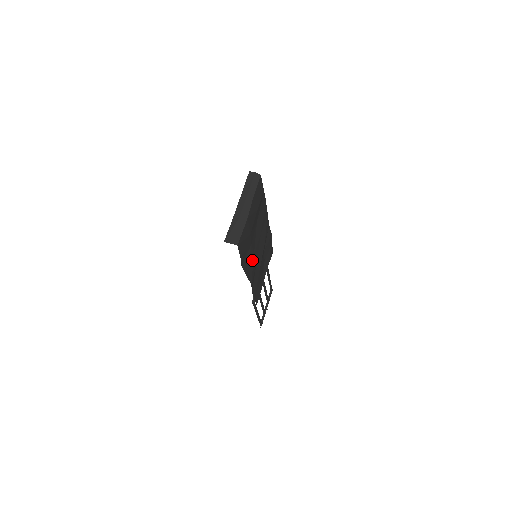
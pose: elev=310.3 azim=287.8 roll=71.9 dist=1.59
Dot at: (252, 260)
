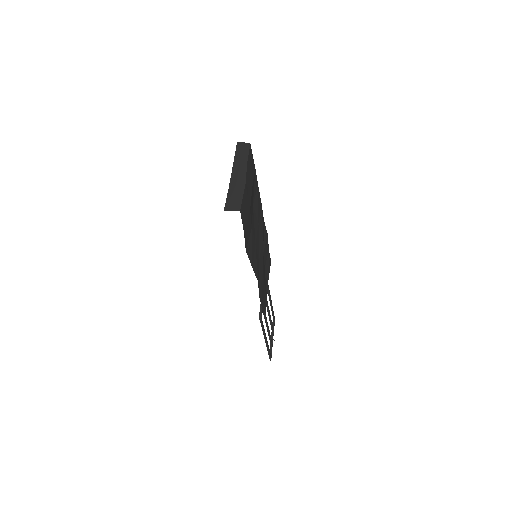
Dot at: (254, 251)
